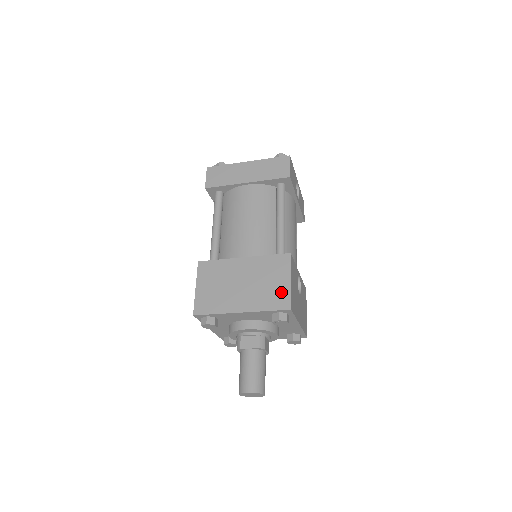
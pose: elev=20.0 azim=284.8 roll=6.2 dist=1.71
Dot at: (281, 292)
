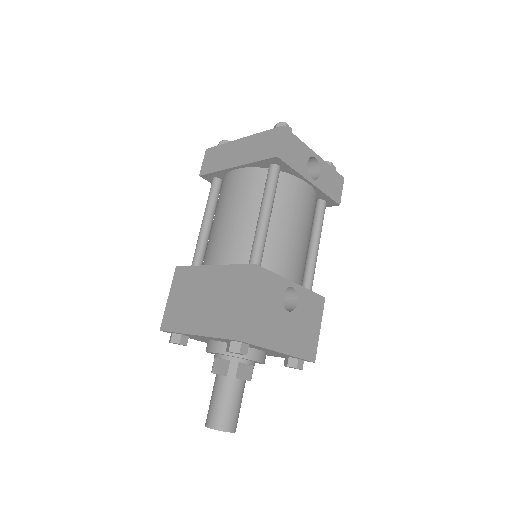
Dot at: (235, 315)
